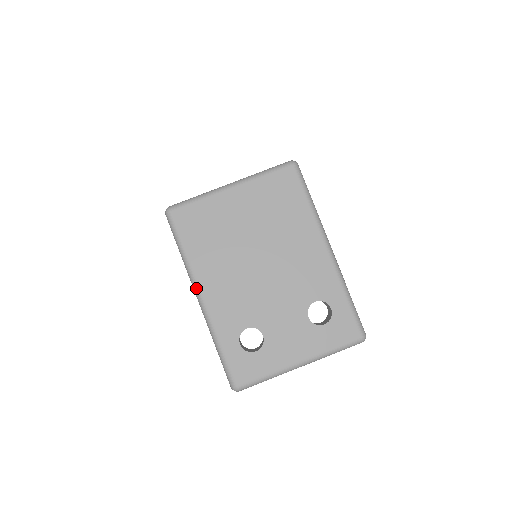
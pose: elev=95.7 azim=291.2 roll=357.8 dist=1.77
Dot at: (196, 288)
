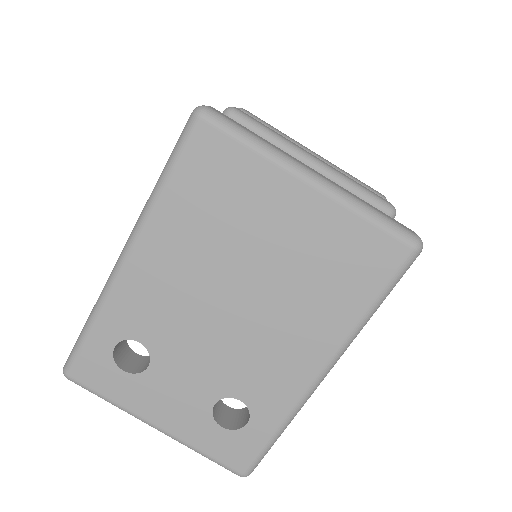
Dot at: (131, 241)
